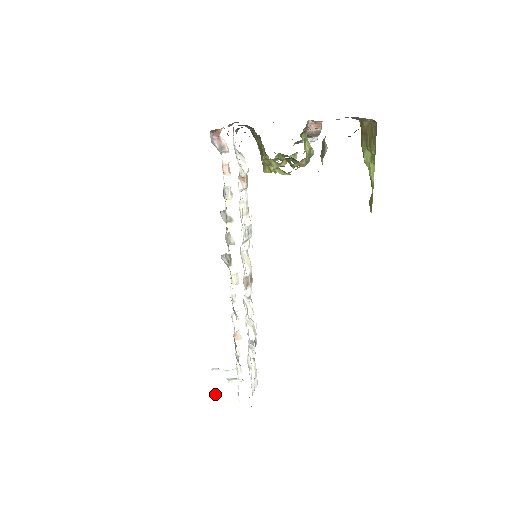
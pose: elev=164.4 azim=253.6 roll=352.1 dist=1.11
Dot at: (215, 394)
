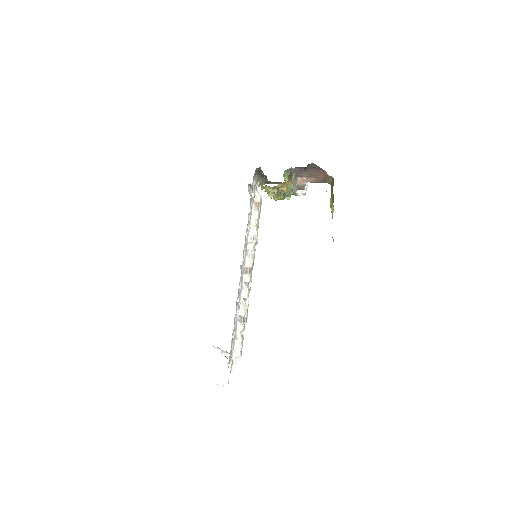
Dot at: (212, 371)
